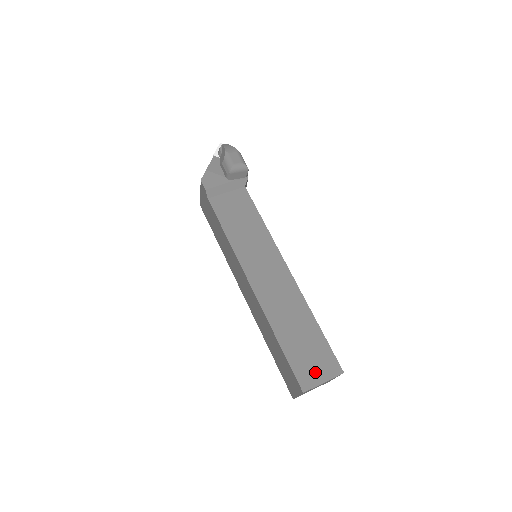
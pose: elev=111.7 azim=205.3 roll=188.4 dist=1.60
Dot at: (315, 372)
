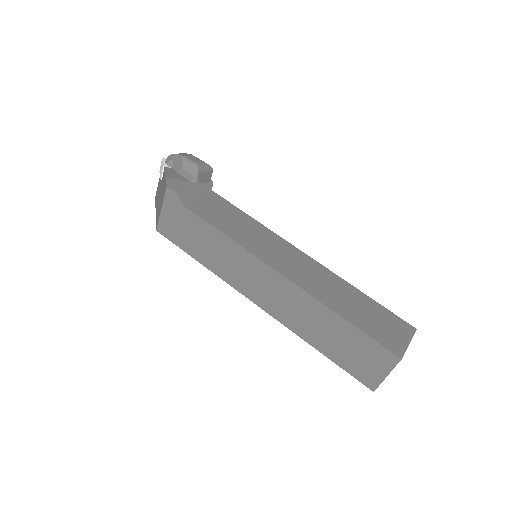
Dot at: (395, 336)
